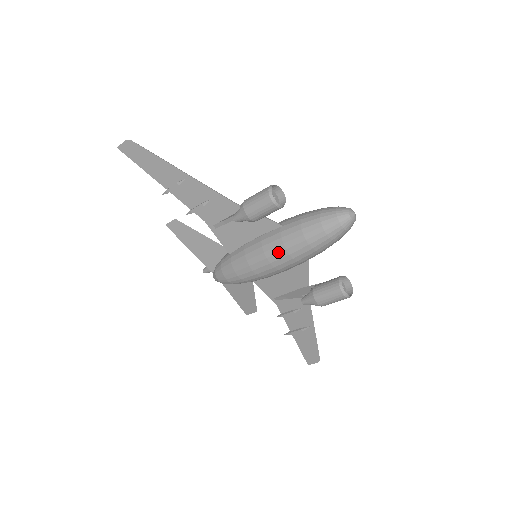
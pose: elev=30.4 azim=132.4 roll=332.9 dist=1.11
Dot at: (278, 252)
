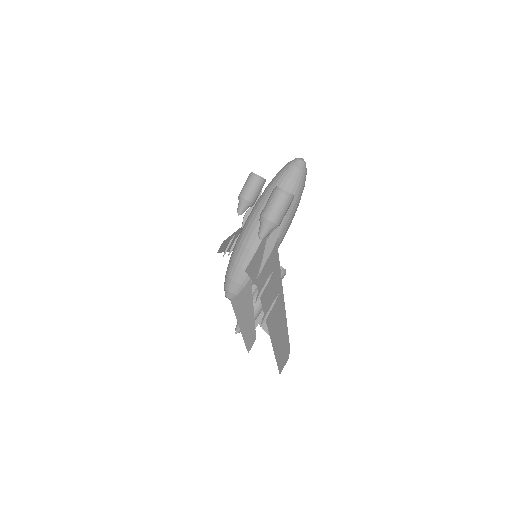
Dot at: (252, 210)
